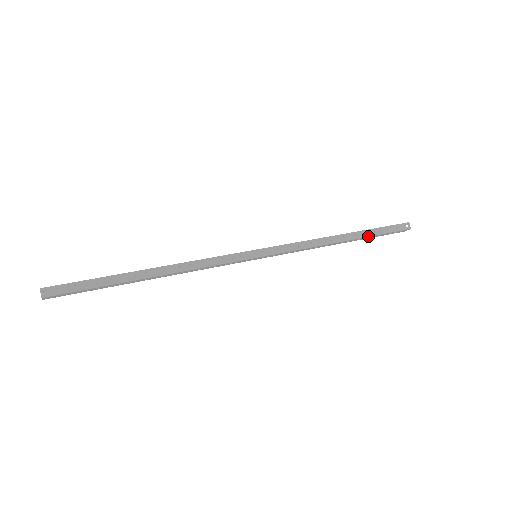
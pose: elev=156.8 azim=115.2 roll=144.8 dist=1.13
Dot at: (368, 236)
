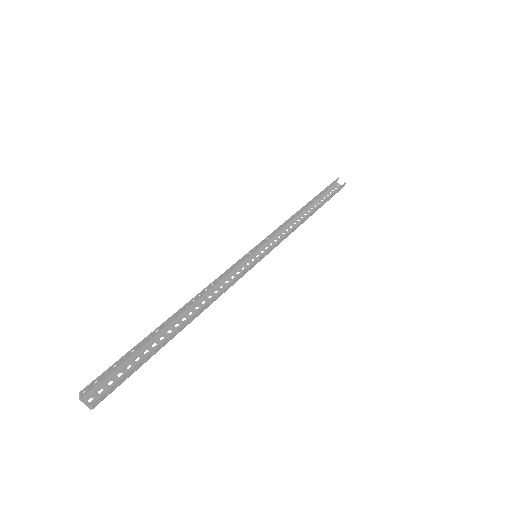
Dot at: occluded
